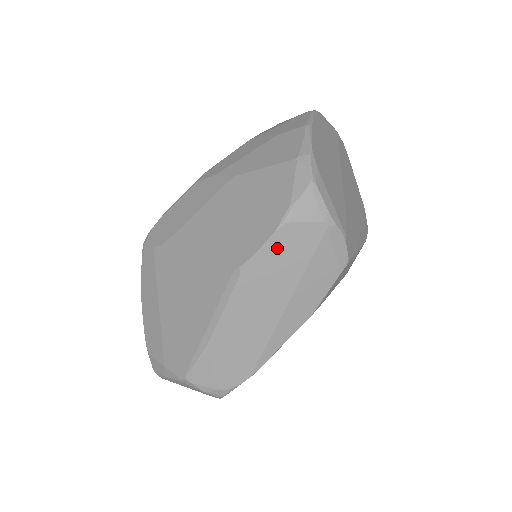
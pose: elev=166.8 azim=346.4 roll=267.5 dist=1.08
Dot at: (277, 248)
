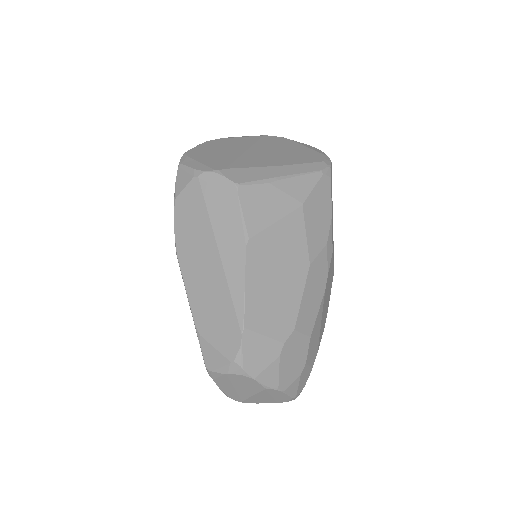
Dot at: (183, 219)
